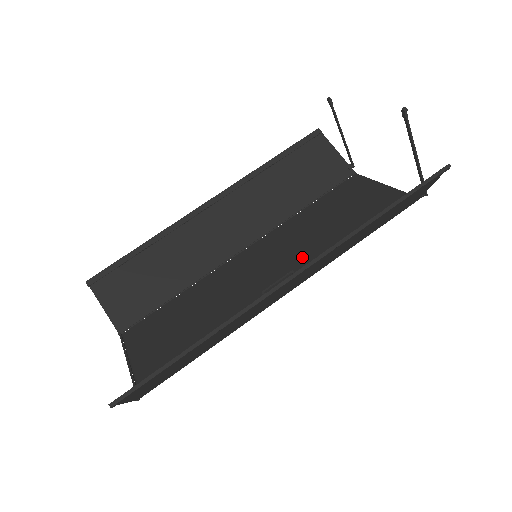
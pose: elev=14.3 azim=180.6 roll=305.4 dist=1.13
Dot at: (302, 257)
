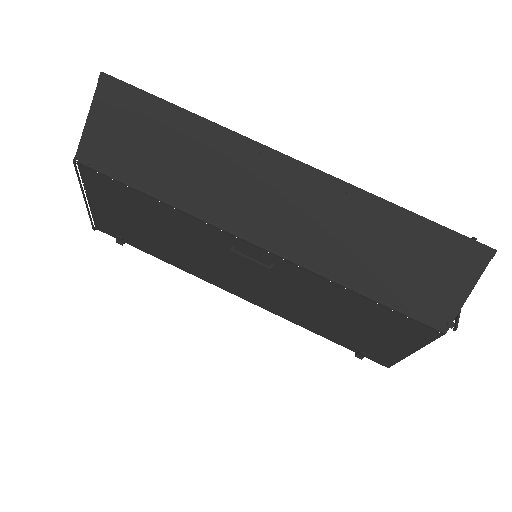
Dot at: (290, 280)
